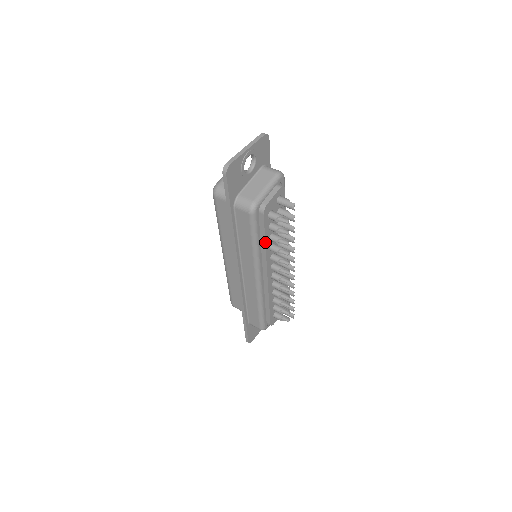
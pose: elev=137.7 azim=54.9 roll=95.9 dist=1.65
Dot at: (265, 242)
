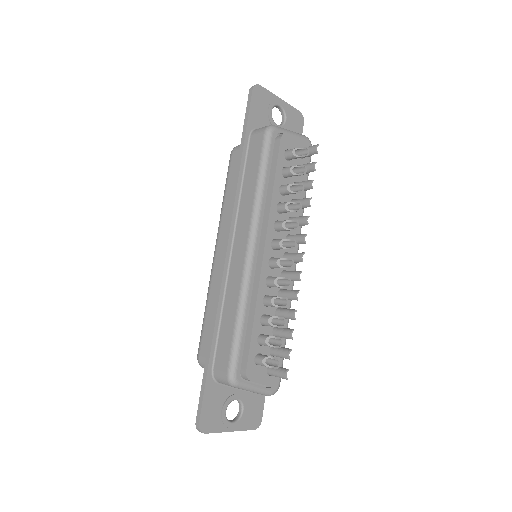
Dot at: (274, 184)
